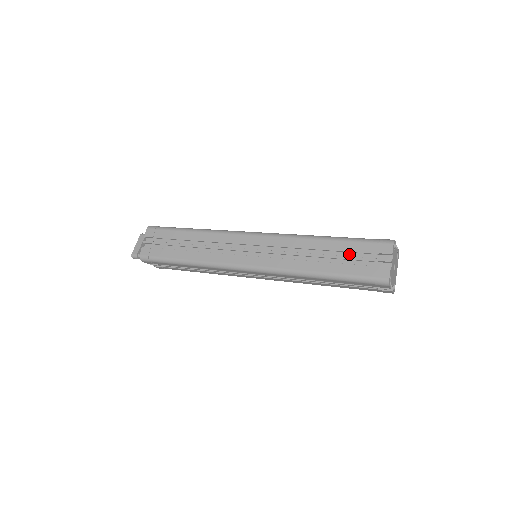
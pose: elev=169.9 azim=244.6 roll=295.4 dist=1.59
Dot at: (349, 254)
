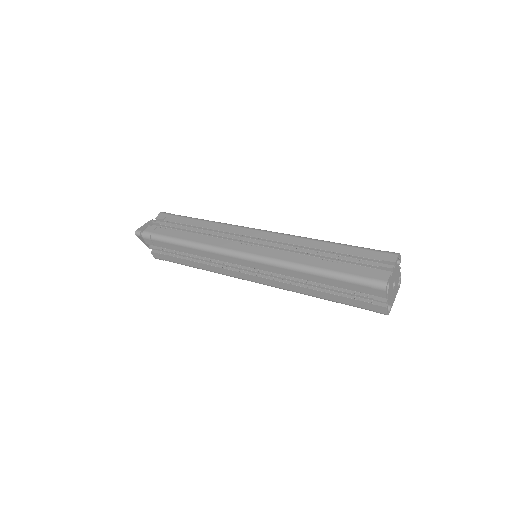
Dot at: (351, 259)
